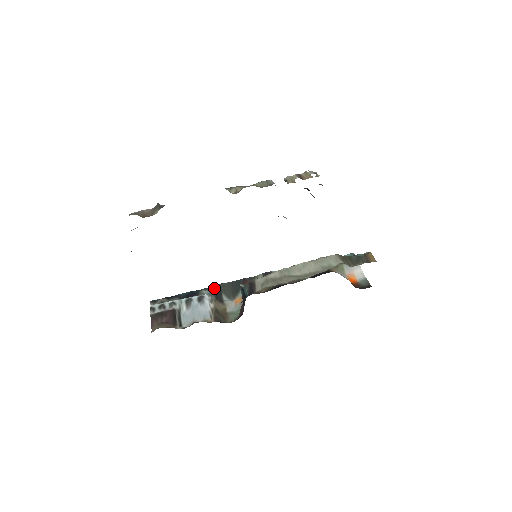
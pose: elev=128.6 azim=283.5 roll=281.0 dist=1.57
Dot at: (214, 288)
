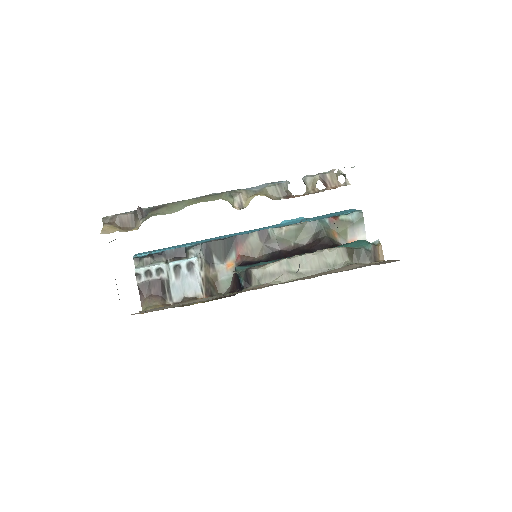
Dot at: (204, 247)
